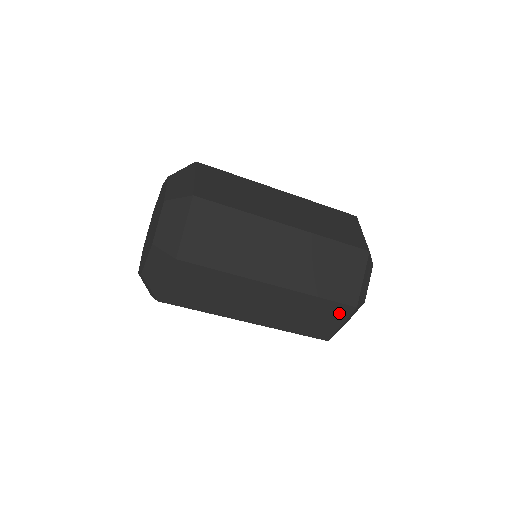
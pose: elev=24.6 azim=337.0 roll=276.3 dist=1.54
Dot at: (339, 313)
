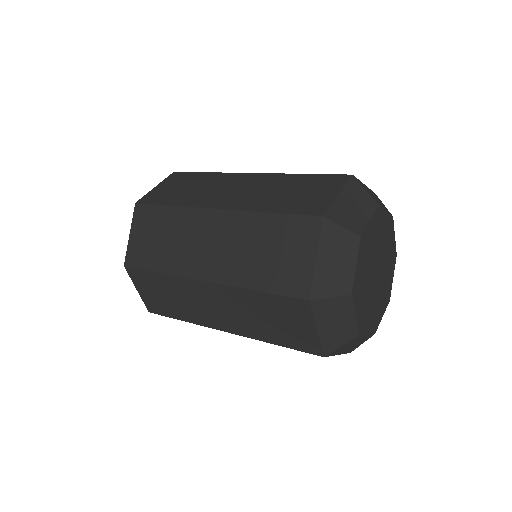
Dot at: occluded
